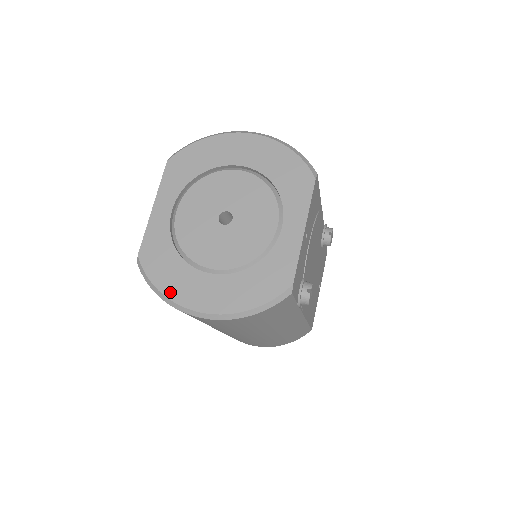
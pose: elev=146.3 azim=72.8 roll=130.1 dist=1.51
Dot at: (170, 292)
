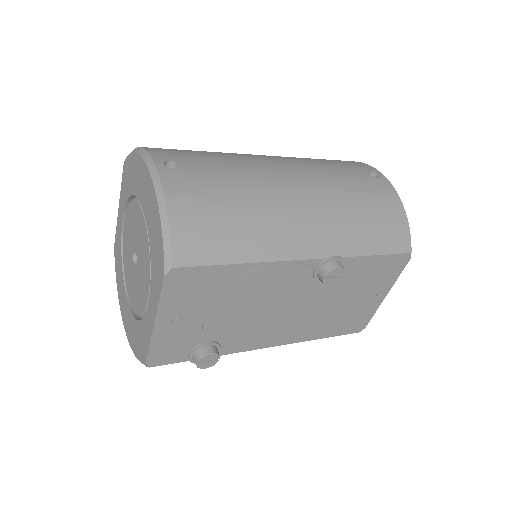
Dot at: (119, 294)
